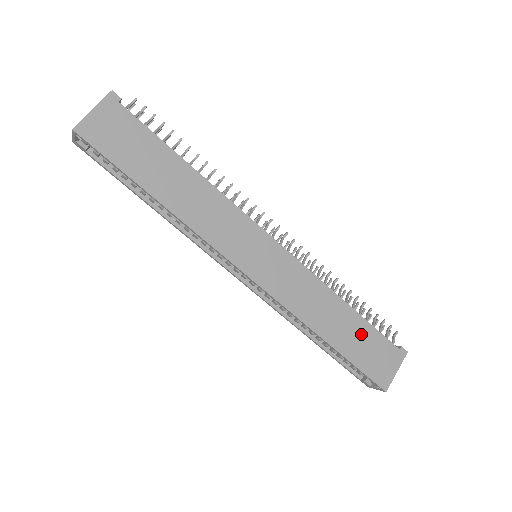
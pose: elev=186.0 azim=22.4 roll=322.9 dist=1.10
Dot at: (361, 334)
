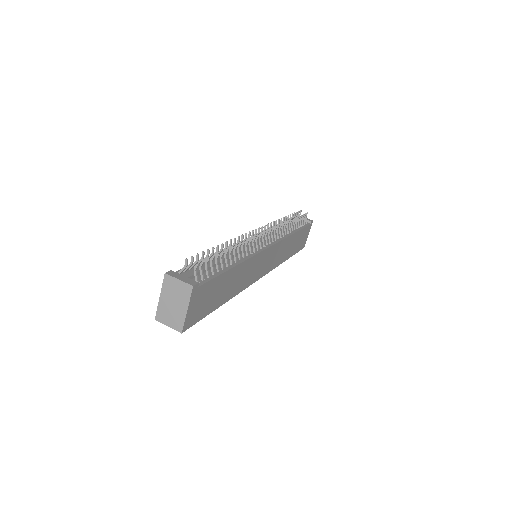
Dot at: (299, 238)
